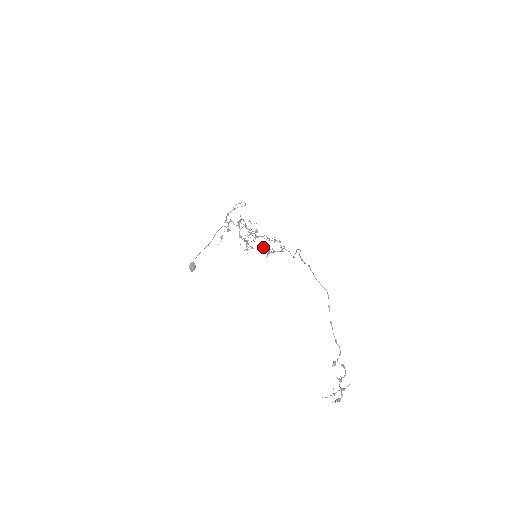
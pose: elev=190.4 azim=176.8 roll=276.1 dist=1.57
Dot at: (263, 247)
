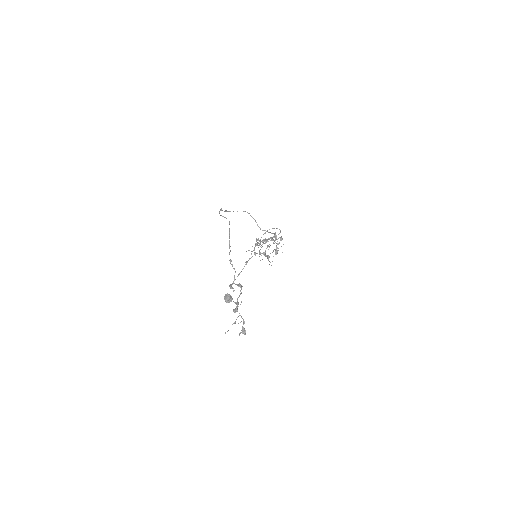
Dot at: (273, 250)
